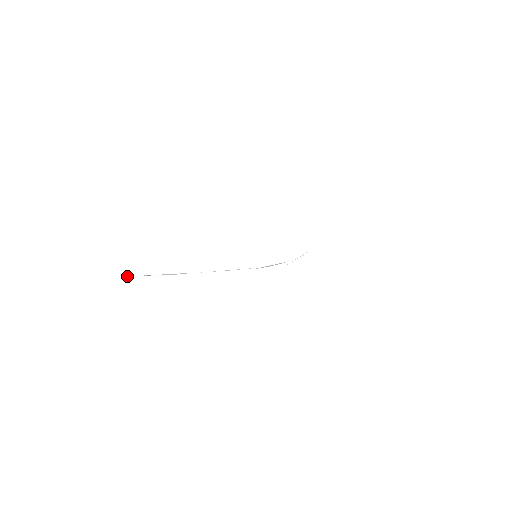
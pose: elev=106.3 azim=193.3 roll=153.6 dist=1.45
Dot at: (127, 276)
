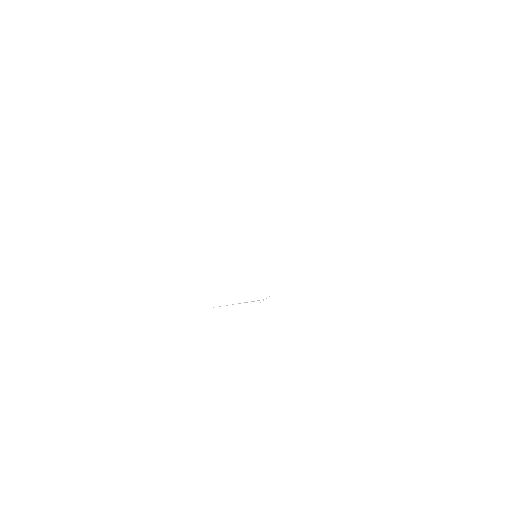
Dot at: occluded
